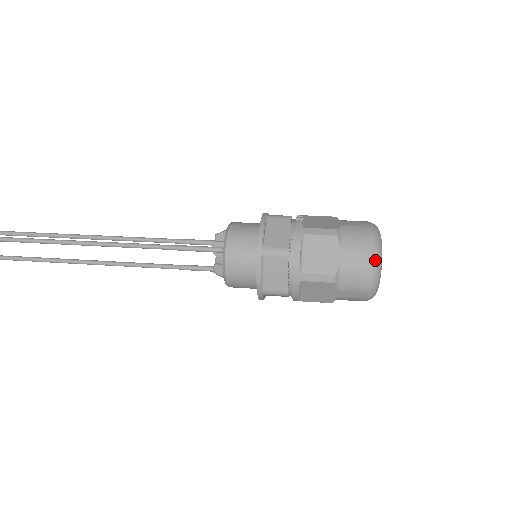
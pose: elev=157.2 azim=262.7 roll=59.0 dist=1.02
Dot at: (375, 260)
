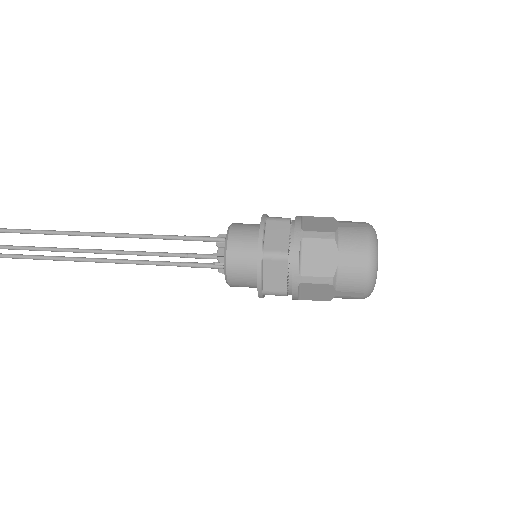
Dot at: (370, 228)
